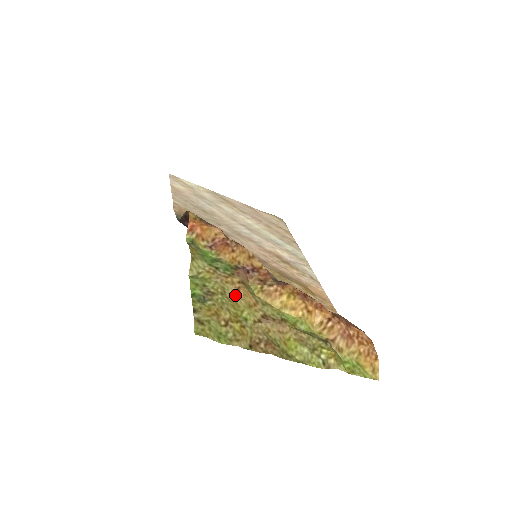
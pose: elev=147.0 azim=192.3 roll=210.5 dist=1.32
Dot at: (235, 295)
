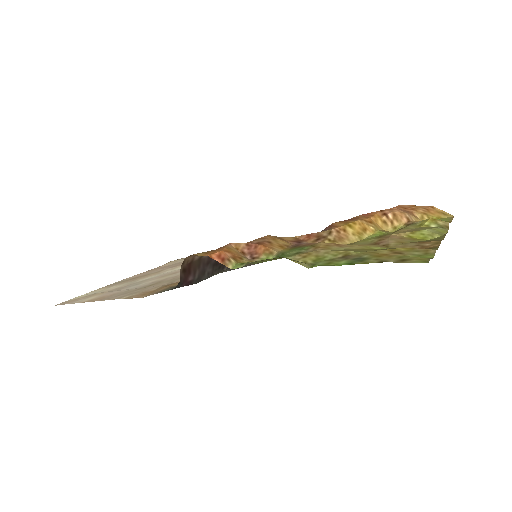
Dot at: (347, 248)
